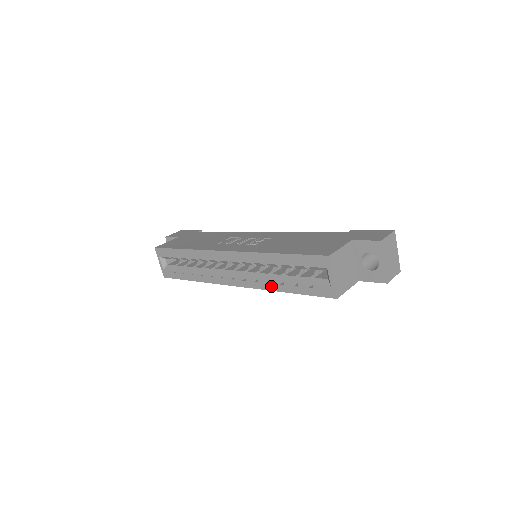
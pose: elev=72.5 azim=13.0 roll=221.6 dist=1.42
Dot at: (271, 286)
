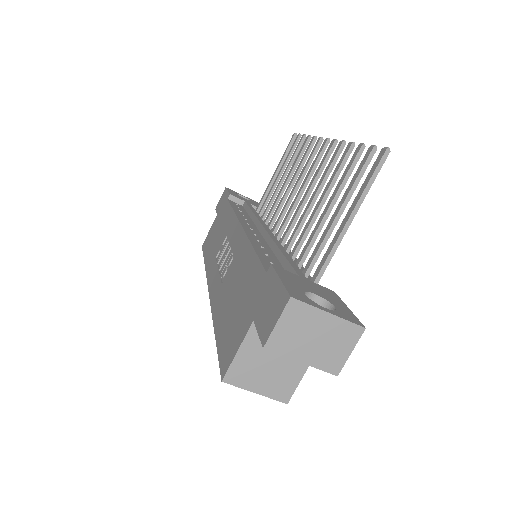
Dot at: occluded
